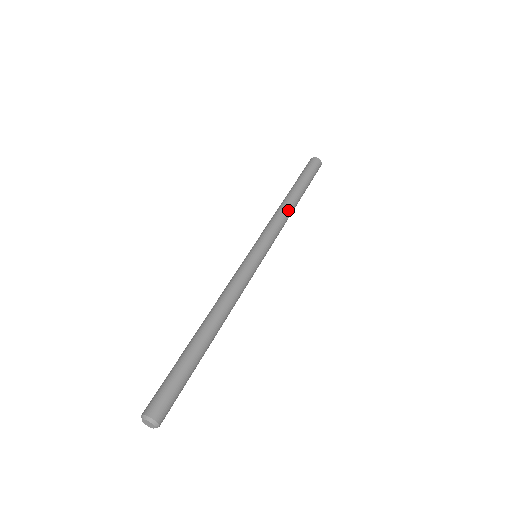
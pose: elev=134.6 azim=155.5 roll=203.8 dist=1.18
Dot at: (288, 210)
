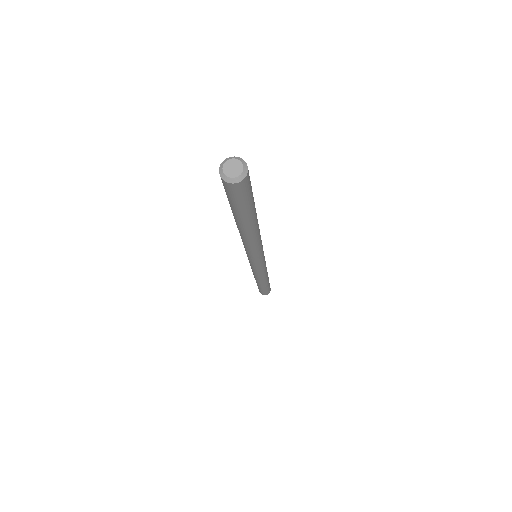
Dot at: occluded
